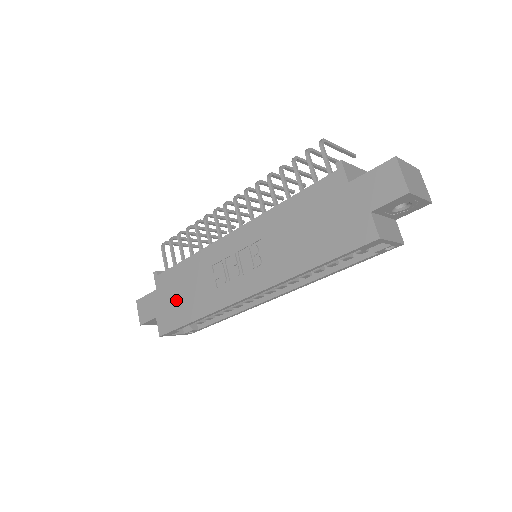
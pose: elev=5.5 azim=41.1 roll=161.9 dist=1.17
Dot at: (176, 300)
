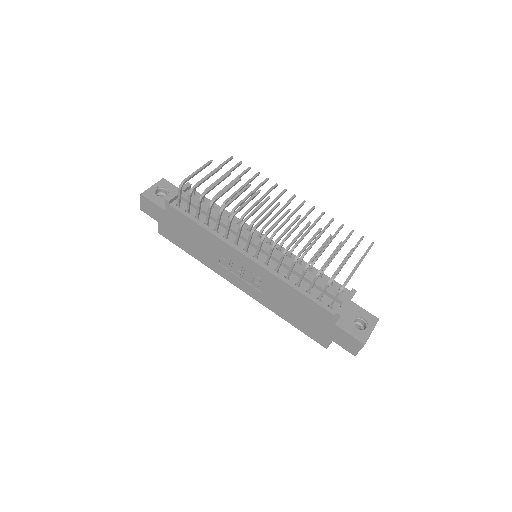
Dot at: (181, 234)
